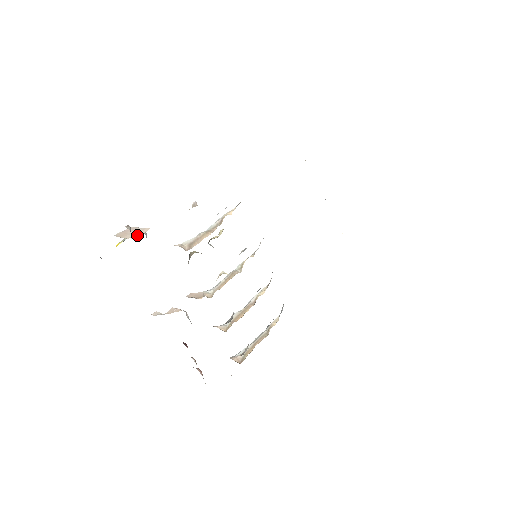
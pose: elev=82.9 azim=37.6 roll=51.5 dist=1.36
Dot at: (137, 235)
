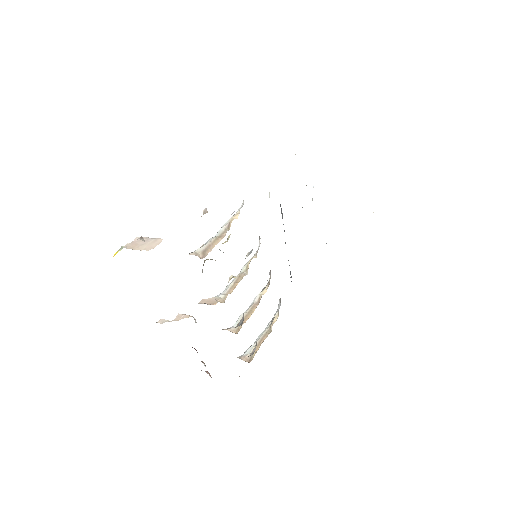
Dot at: (152, 246)
